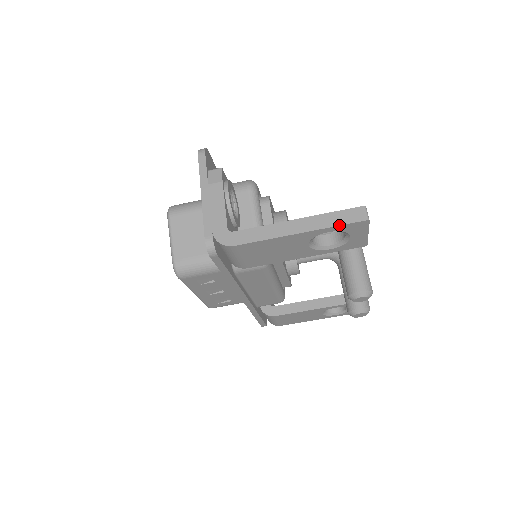
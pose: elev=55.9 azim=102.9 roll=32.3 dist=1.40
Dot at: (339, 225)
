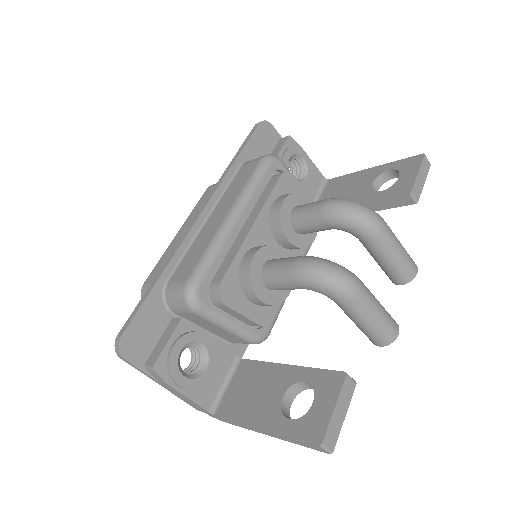
Dot at: occluded
